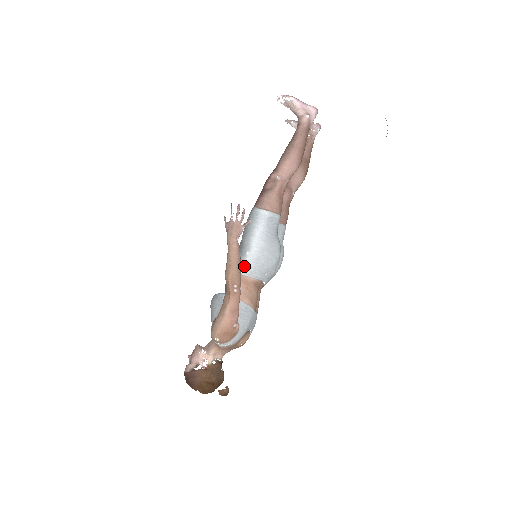
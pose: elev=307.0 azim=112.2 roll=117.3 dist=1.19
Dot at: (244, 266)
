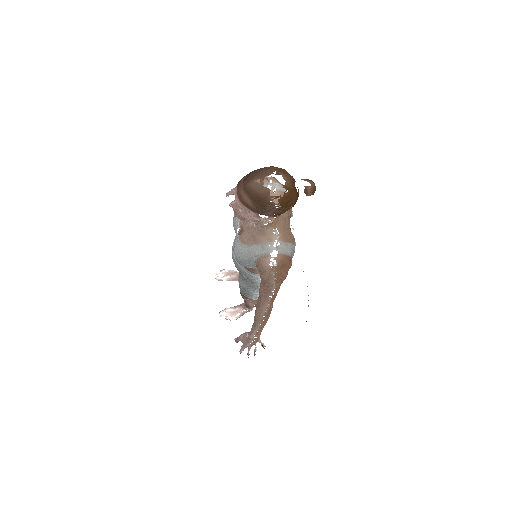
Dot at: occluded
